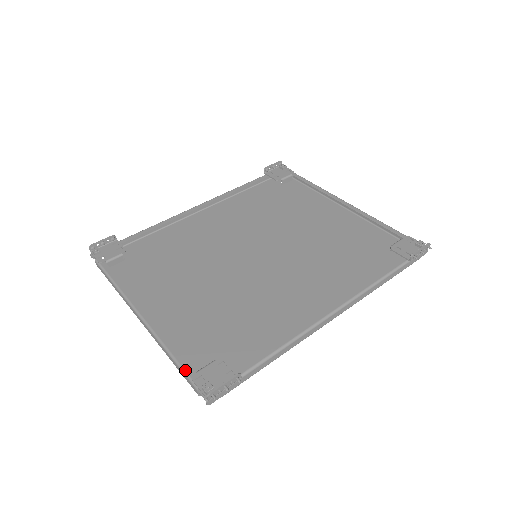
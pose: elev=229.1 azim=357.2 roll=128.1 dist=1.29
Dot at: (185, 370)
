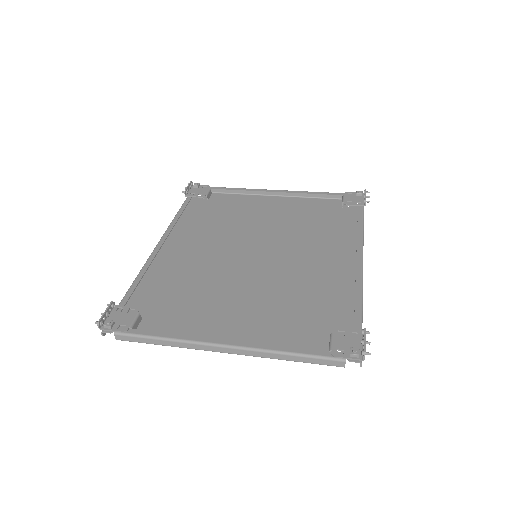
Dot at: (319, 355)
